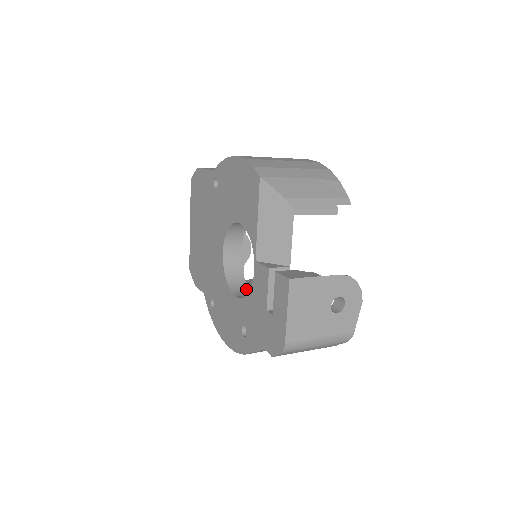
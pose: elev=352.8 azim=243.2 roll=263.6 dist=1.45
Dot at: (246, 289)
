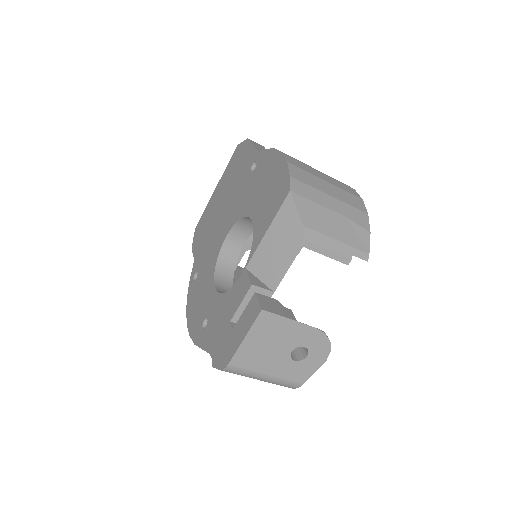
Dot at: (230, 283)
